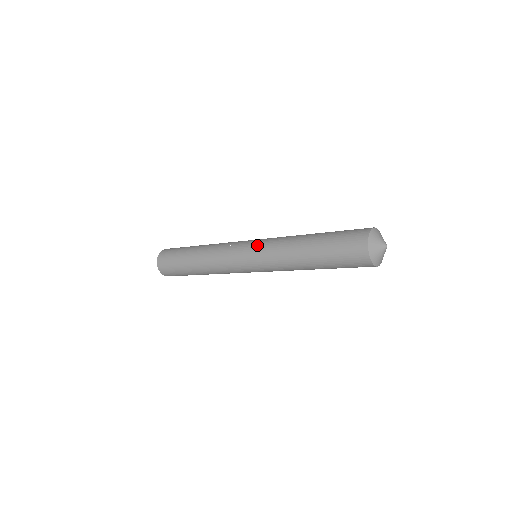
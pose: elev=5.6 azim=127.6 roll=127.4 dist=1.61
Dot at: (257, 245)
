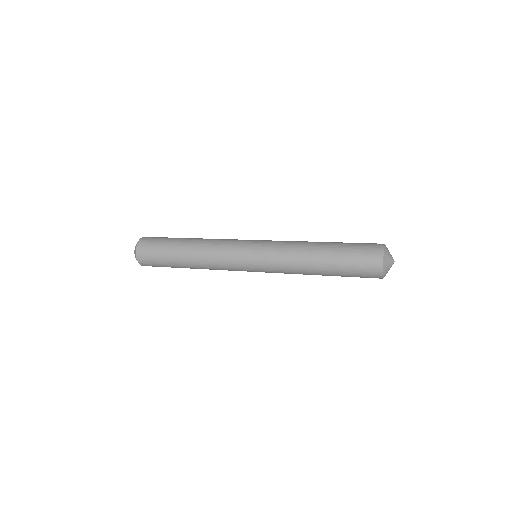
Dot at: (266, 241)
